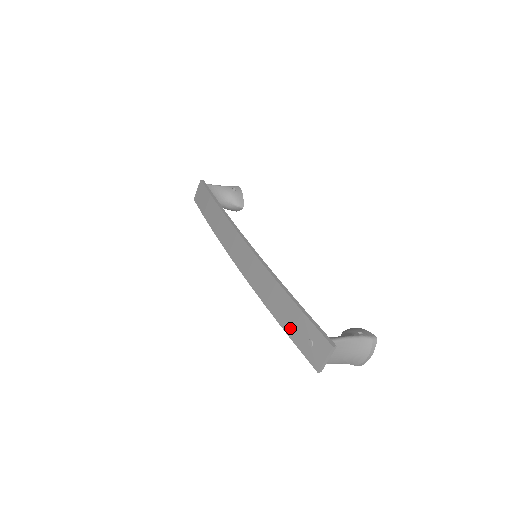
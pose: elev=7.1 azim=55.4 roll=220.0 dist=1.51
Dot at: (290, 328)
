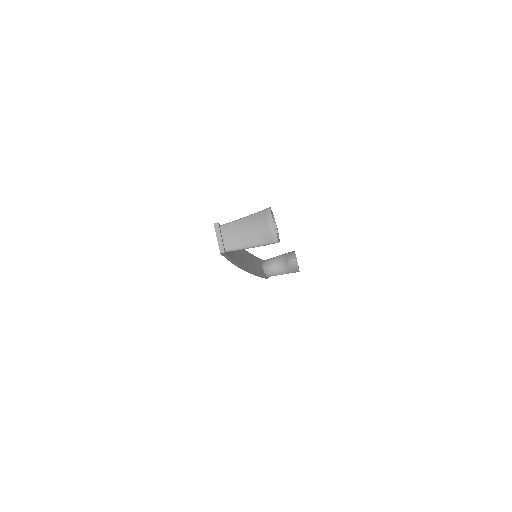
Dot at: occluded
